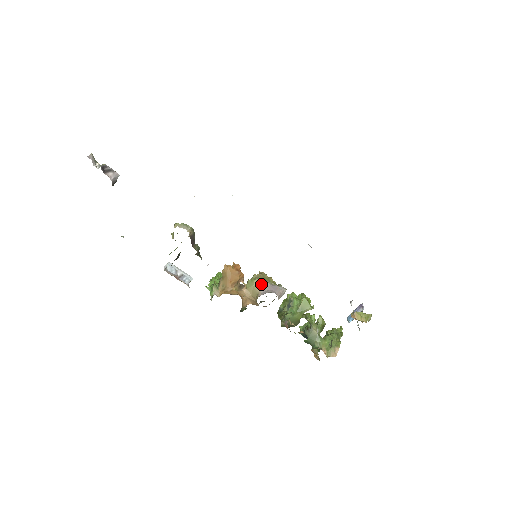
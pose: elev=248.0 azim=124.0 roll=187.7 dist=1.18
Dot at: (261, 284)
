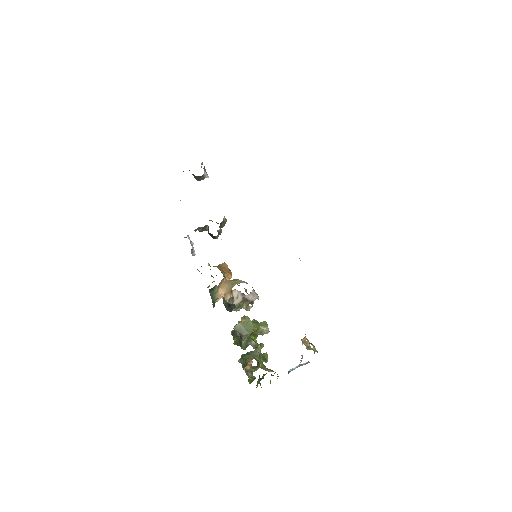
Dot at: (243, 282)
